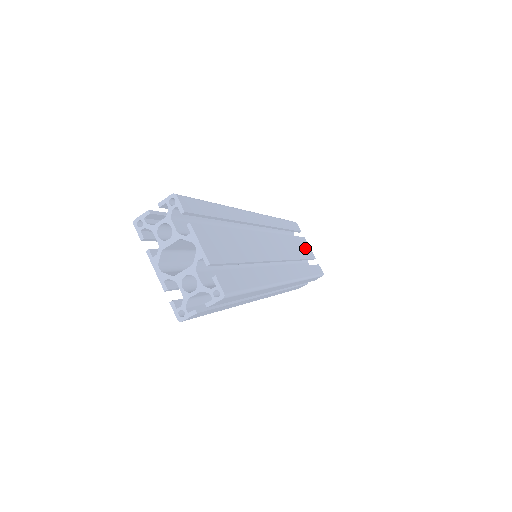
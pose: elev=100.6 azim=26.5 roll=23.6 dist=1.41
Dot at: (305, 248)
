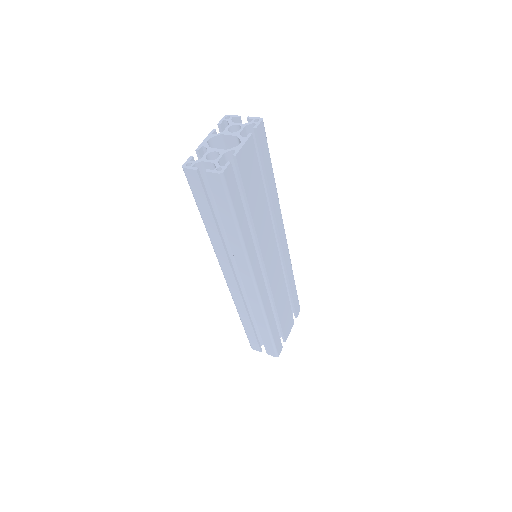
Dot at: (287, 322)
